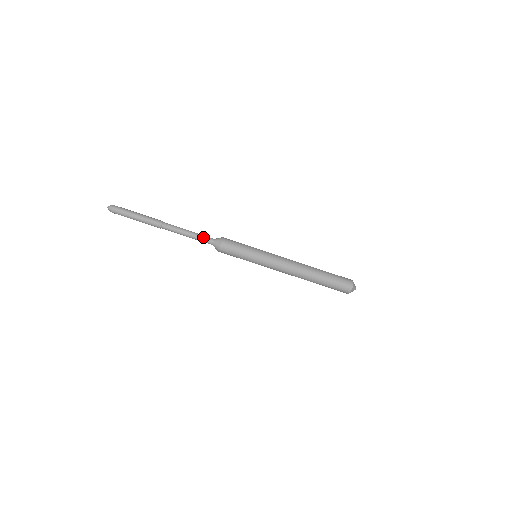
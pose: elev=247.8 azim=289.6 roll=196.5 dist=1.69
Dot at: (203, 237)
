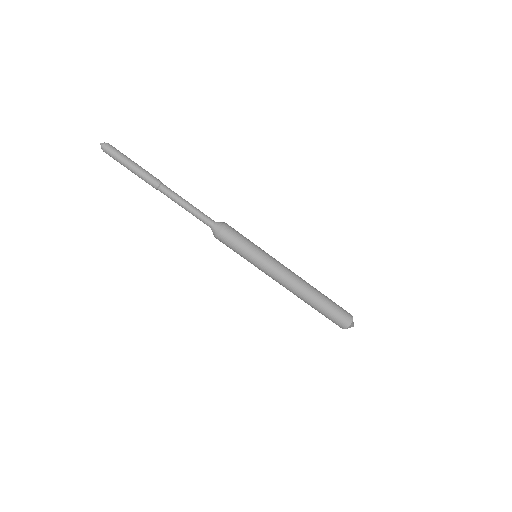
Dot at: (203, 216)
